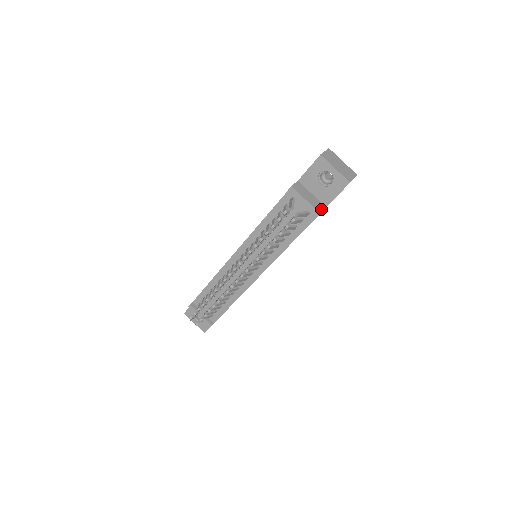
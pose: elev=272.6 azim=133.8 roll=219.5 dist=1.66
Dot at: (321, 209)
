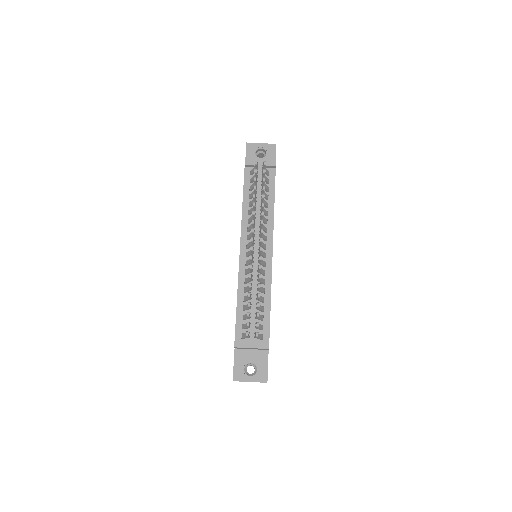
Dot at: occluded
